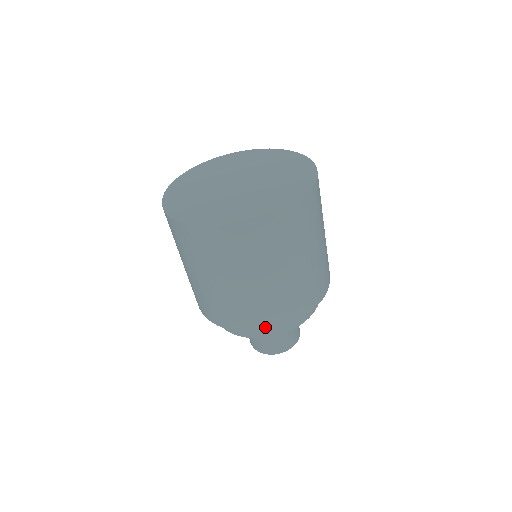
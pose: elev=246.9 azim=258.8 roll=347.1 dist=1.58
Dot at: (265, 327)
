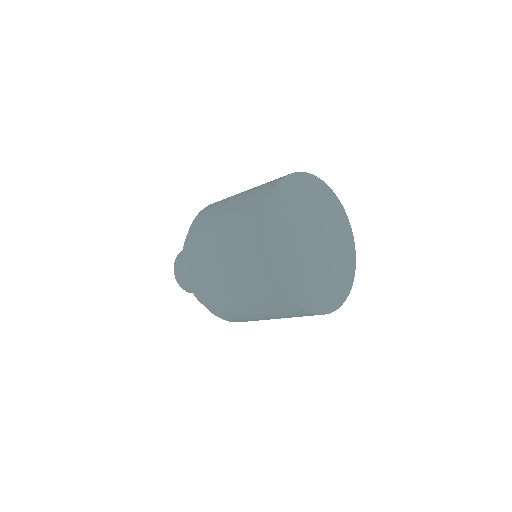
Dot at: (234, 321)
